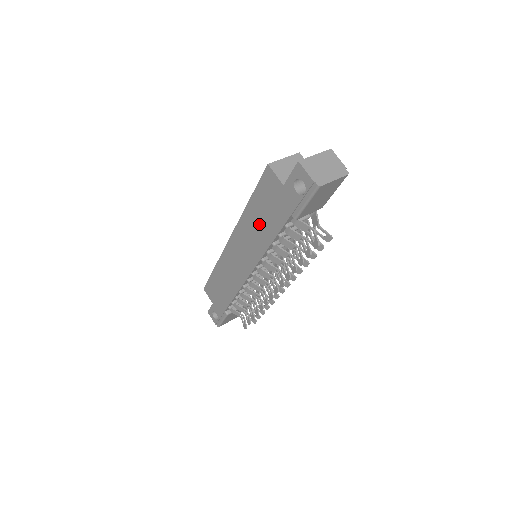
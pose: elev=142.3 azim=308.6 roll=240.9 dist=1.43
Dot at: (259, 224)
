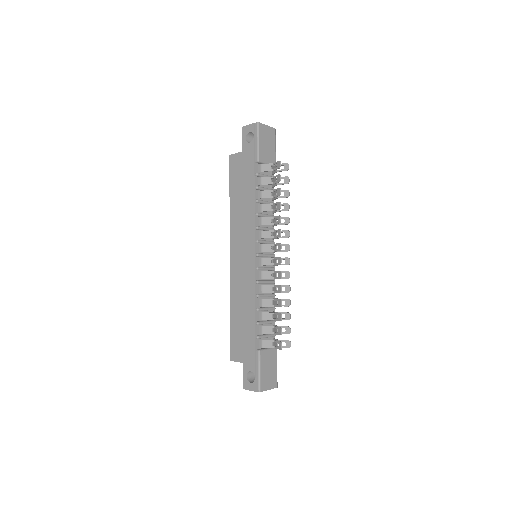
Dot at: (242, 201)
